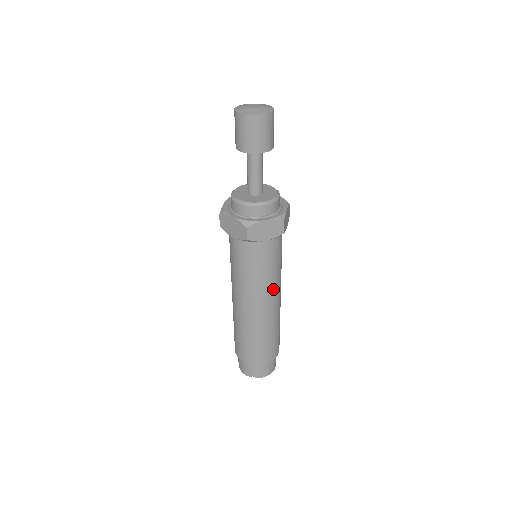
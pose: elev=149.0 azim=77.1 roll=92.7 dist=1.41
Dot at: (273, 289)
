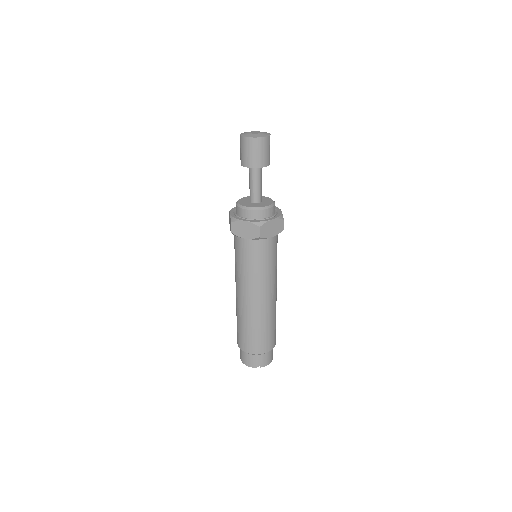
Dot at: (274, 280)
